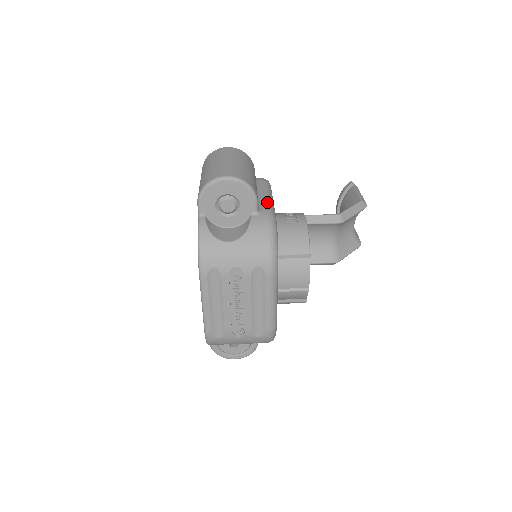
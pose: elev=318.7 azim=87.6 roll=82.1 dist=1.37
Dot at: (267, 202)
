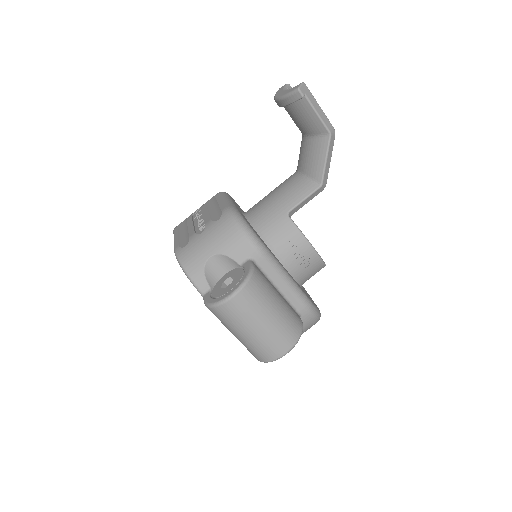
Dot at: (295, 295)
